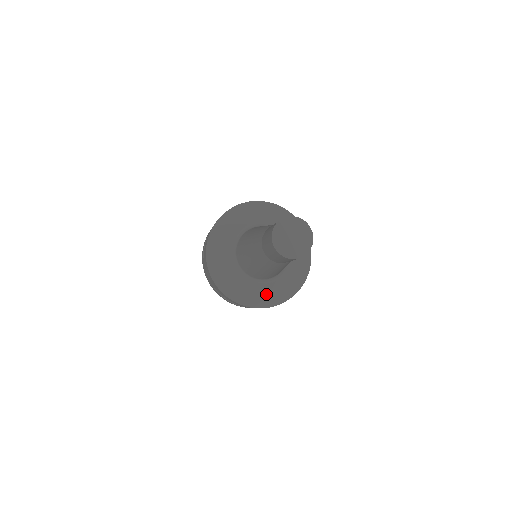
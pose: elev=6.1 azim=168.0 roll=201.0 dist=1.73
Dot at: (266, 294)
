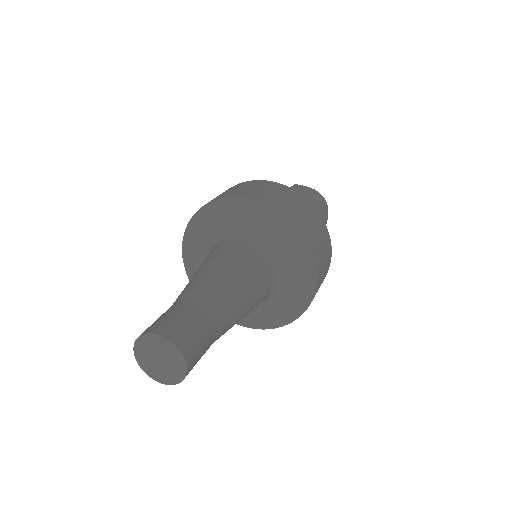
Dot at: occluded
